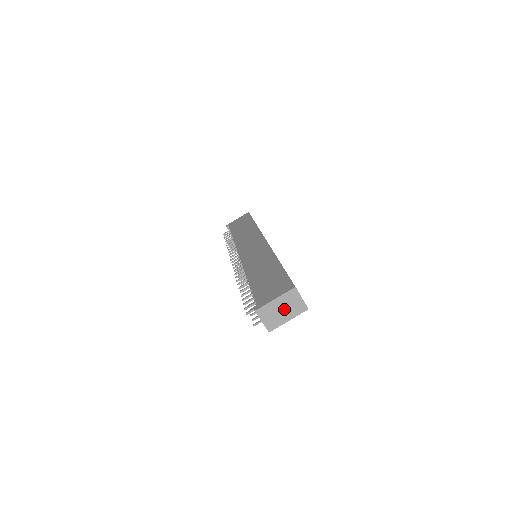
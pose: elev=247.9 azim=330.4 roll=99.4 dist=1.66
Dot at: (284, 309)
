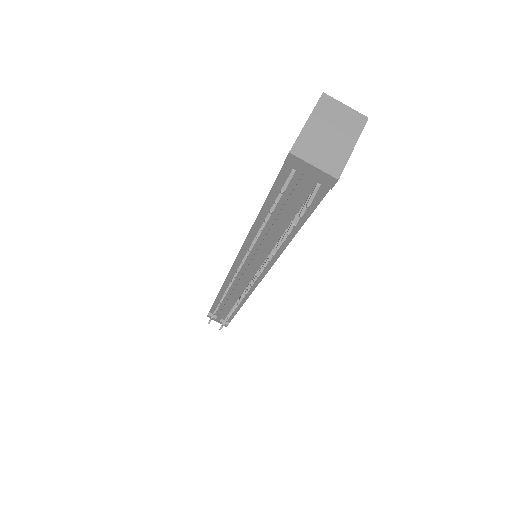
Dot at: (332, 132)
